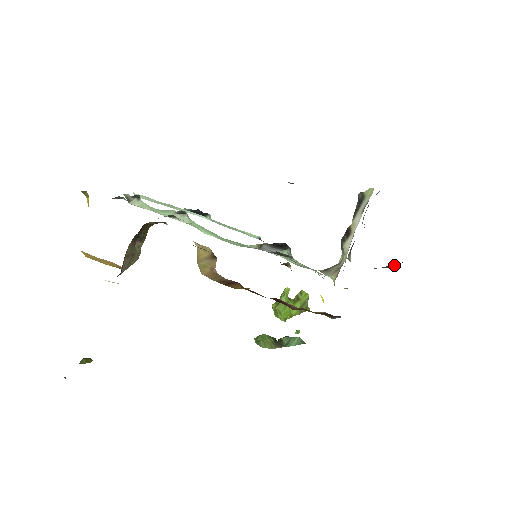
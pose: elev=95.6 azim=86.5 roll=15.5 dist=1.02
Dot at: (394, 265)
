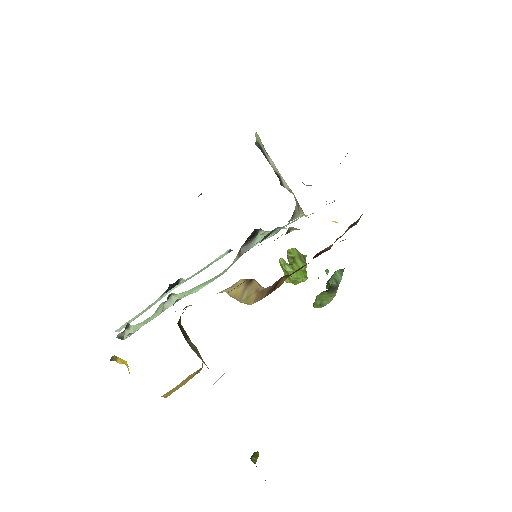
Dot at: occluded
